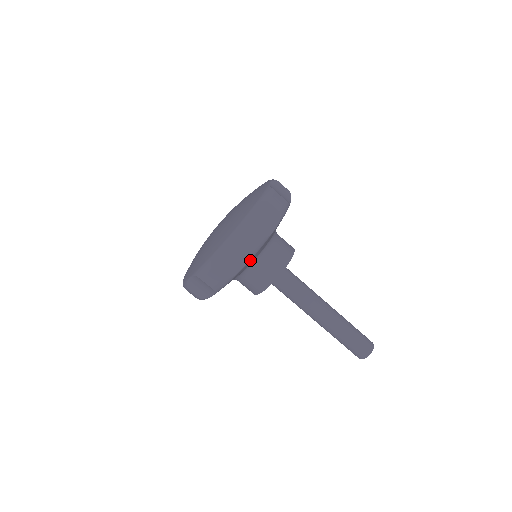
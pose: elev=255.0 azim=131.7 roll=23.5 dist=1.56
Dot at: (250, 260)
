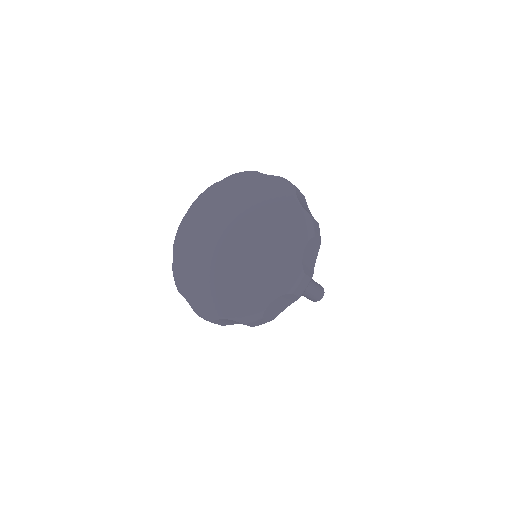
Dot at: occluded
